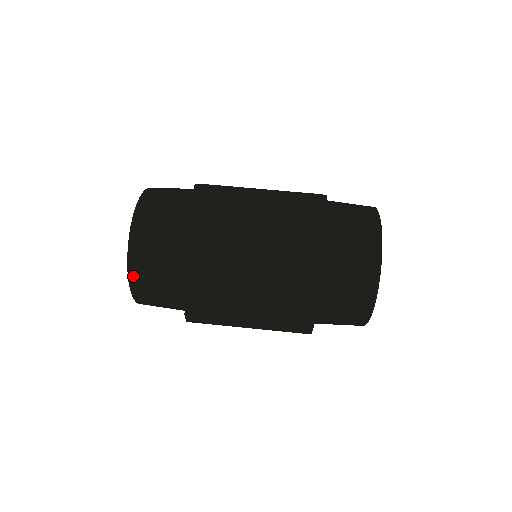
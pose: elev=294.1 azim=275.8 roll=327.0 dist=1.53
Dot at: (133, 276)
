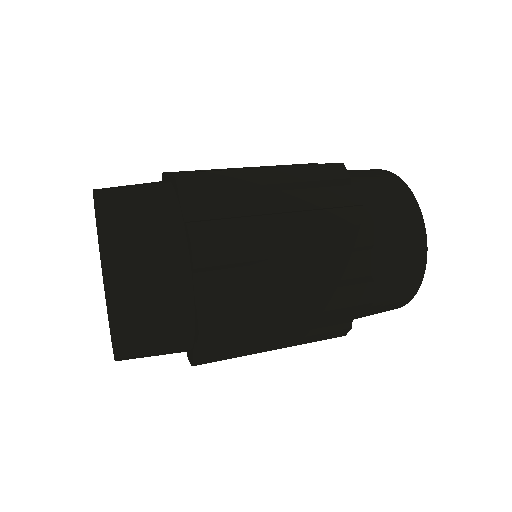
Dot at: (109, 252)
